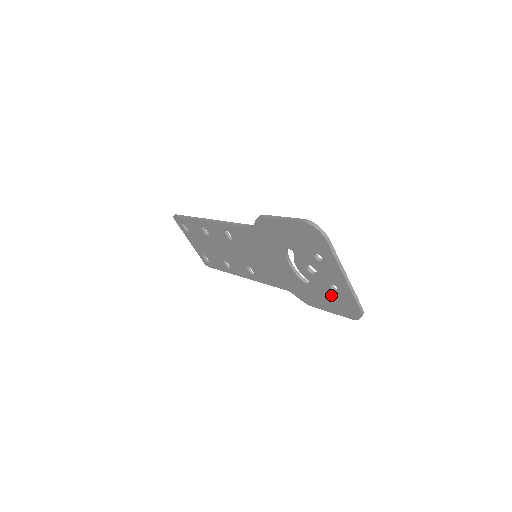
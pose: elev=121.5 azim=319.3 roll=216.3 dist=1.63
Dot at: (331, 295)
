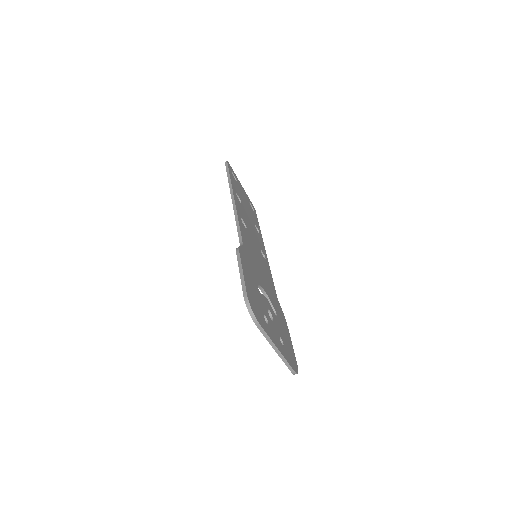
Dot at: occluded
